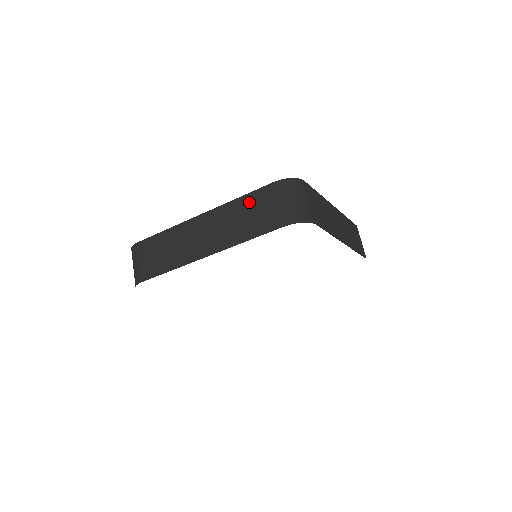
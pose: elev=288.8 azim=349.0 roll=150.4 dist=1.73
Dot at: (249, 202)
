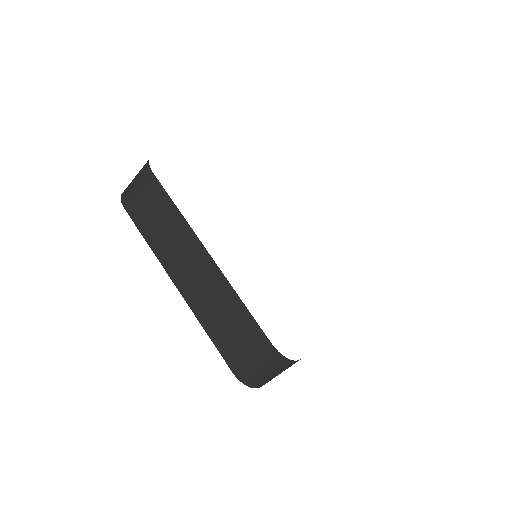
Dot at: (242, 319)
